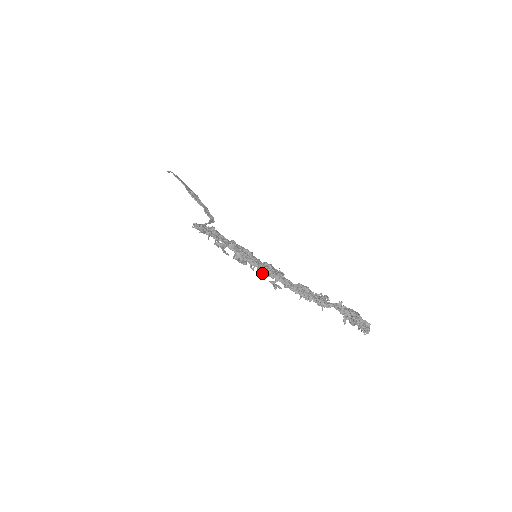
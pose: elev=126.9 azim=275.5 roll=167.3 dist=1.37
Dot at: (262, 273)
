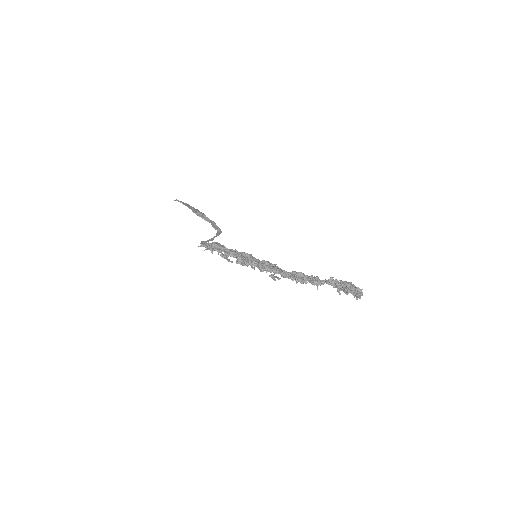
Dot at: (261, 270)
